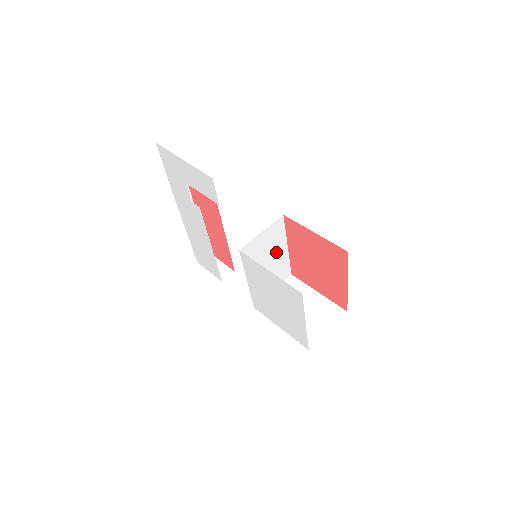
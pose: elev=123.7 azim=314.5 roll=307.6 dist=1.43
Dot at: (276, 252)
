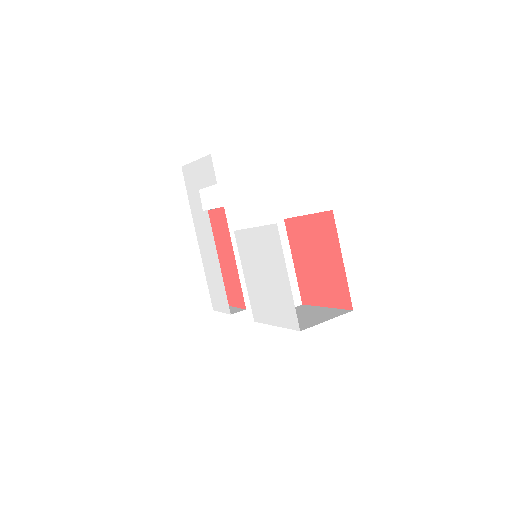
Dot at: occluded
